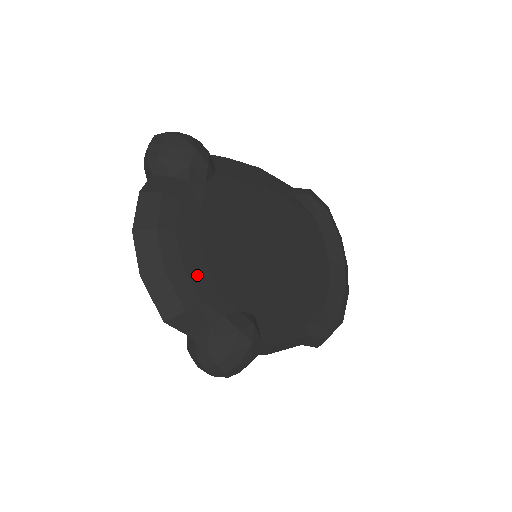
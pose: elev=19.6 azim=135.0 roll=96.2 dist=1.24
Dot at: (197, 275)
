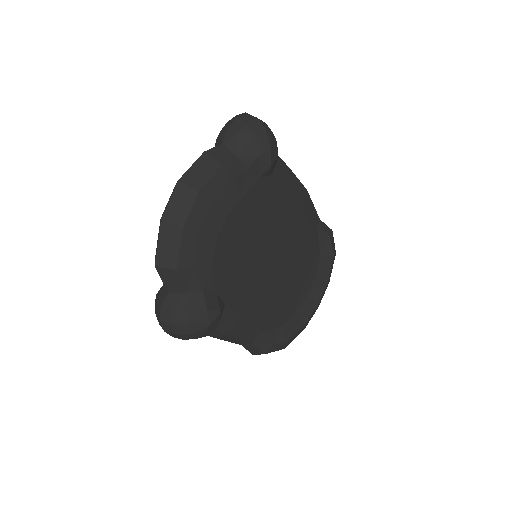
Dot at: (204, 247)
